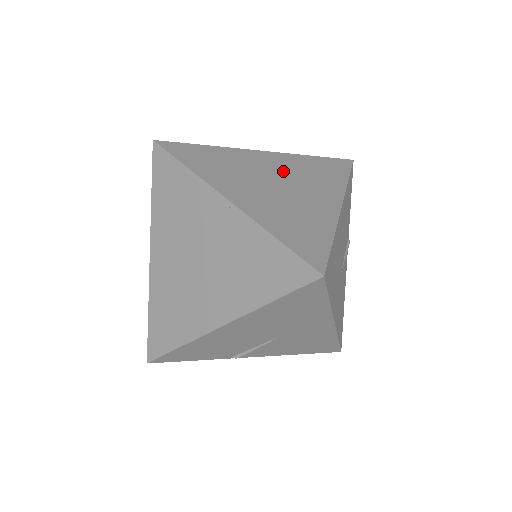
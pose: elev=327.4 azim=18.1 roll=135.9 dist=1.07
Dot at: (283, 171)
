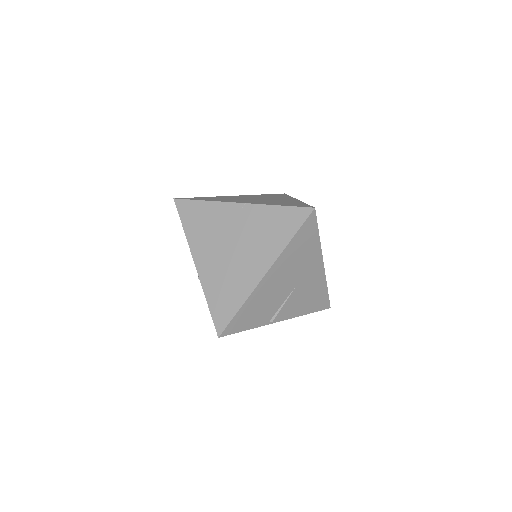
Dot at: (255, 197)
